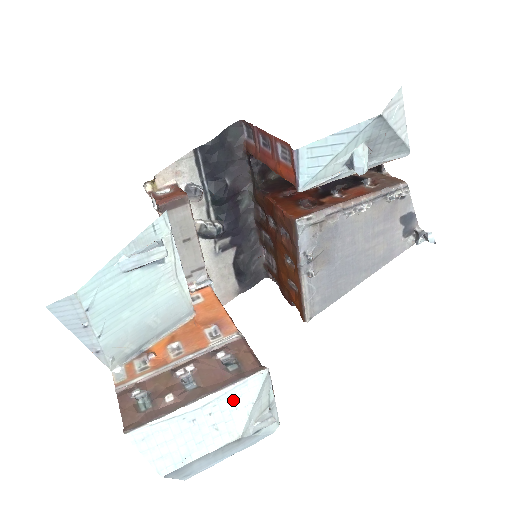
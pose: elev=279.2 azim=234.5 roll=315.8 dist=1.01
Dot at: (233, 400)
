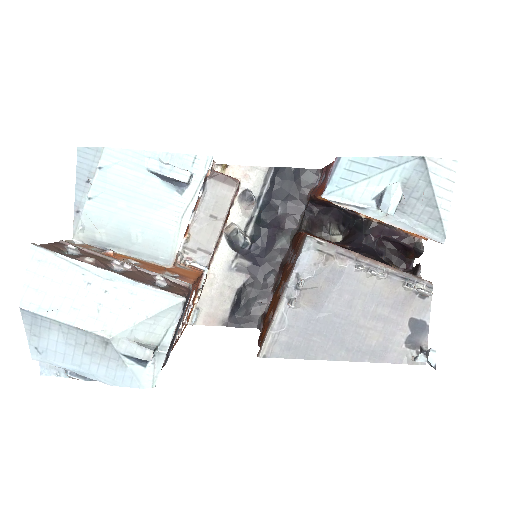
Dot at: (134, 298)
